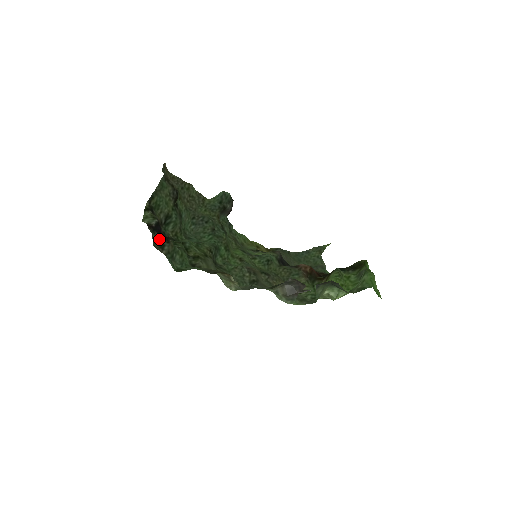
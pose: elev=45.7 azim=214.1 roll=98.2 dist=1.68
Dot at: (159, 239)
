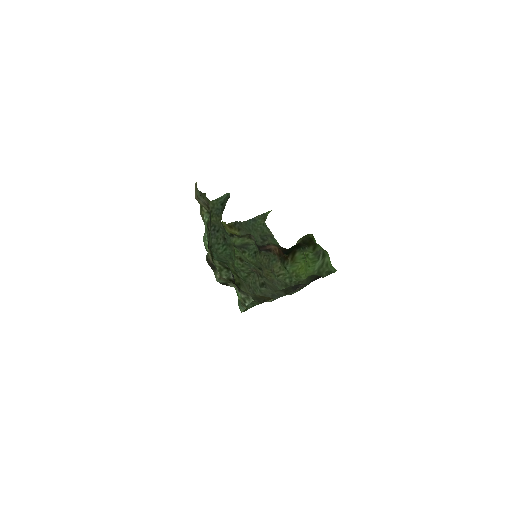
Dot at: occluded
